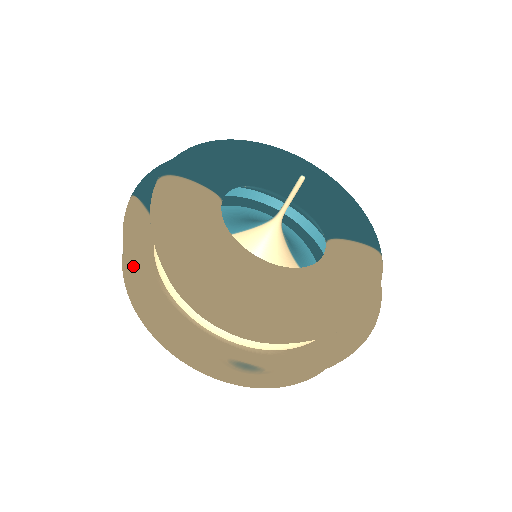
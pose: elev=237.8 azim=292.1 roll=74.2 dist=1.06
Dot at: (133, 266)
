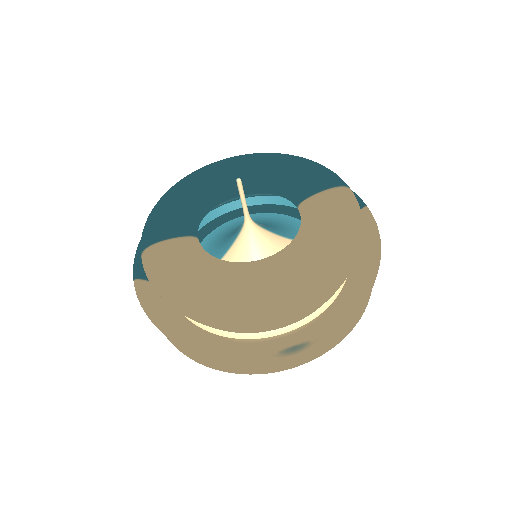
Dot at: (166, 333)
